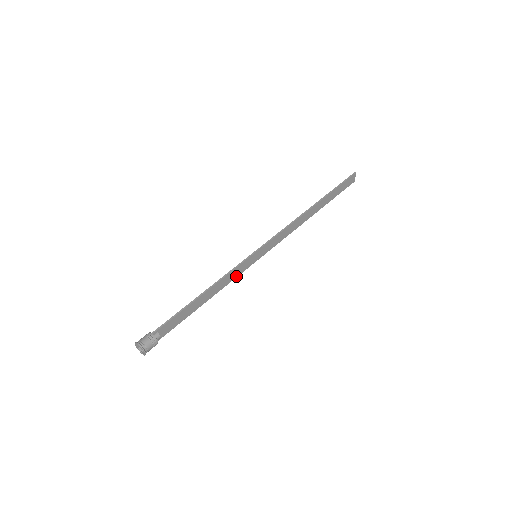
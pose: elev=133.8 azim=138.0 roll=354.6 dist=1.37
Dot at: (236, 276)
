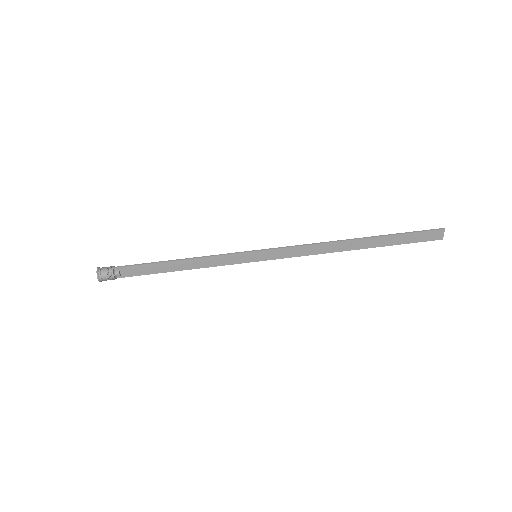
Dot at: (225, 264)
